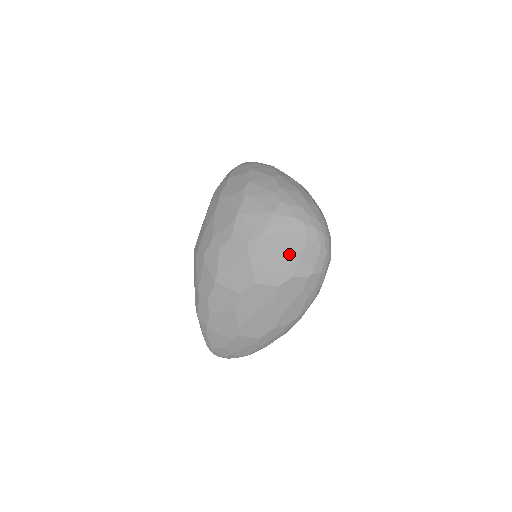
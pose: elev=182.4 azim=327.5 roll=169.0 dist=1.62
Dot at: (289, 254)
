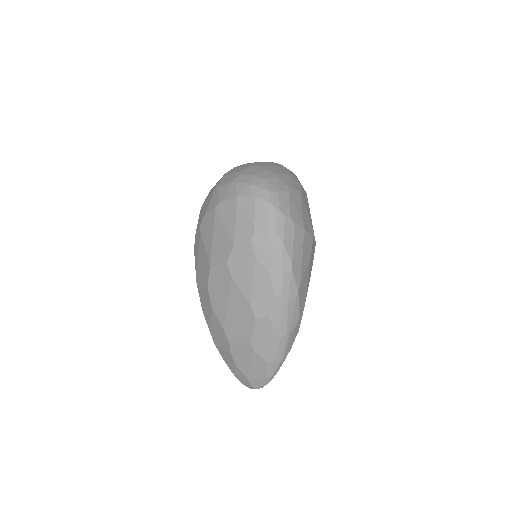
Dot at: (226, 220)
